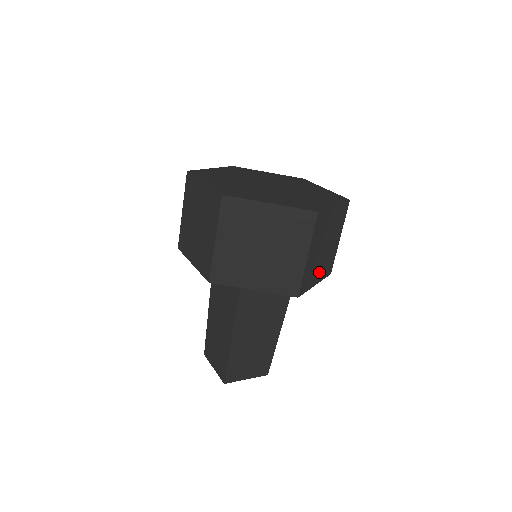
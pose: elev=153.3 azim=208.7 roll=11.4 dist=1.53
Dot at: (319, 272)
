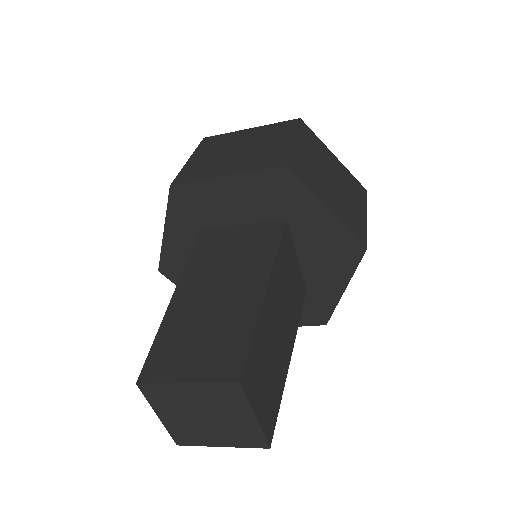
Dot at: occluded
